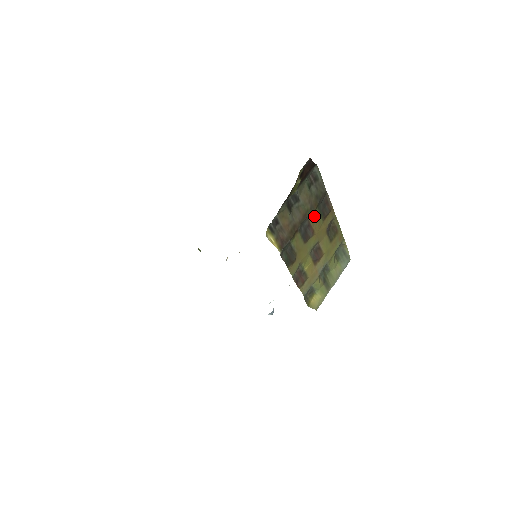
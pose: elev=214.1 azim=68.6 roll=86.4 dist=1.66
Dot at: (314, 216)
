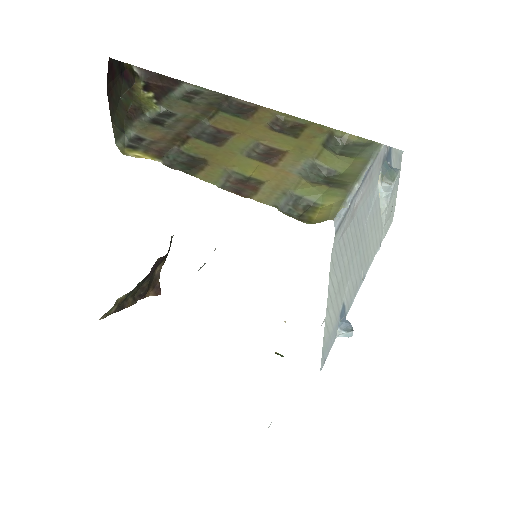
Dot at: (222, 121)
